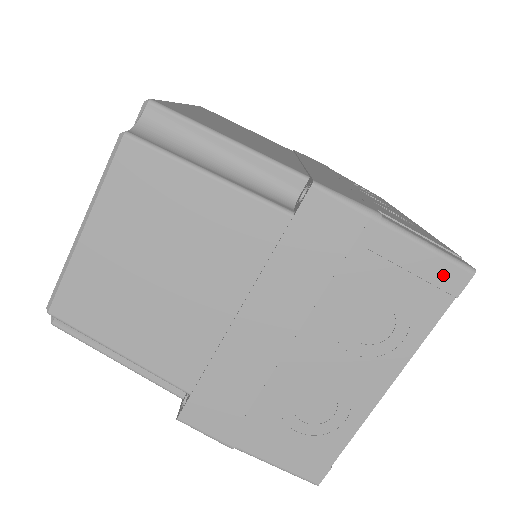
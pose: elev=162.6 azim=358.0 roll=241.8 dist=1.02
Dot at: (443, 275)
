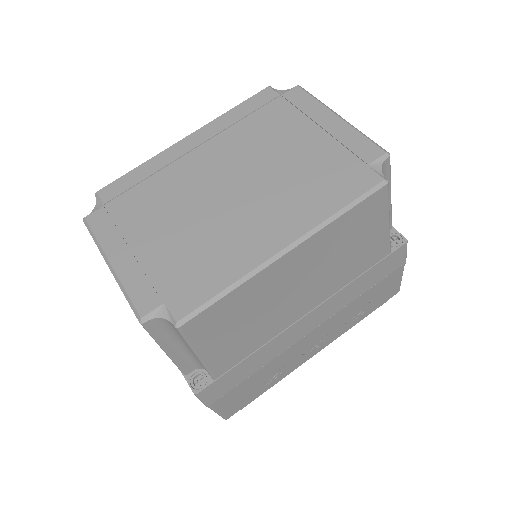
Dot at: occluded
